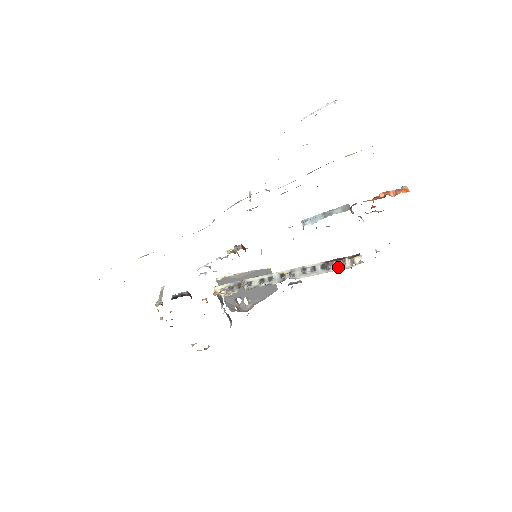
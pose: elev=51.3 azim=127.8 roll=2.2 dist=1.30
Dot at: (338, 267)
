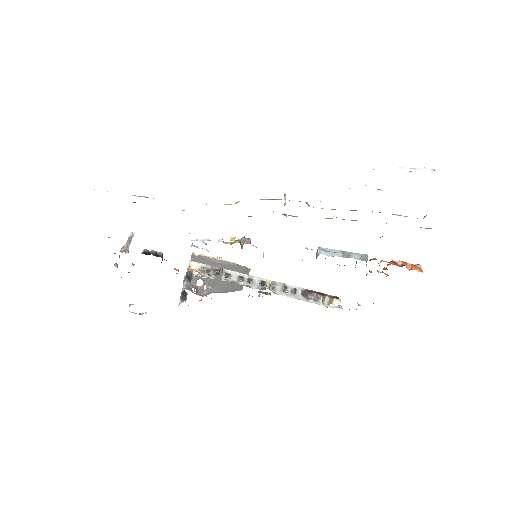
Dot at: (317, 301)
